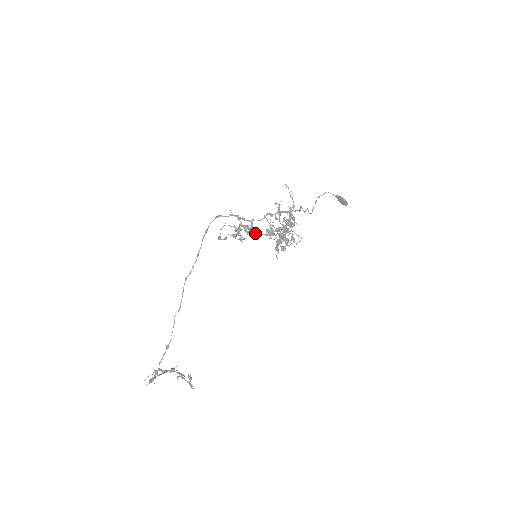
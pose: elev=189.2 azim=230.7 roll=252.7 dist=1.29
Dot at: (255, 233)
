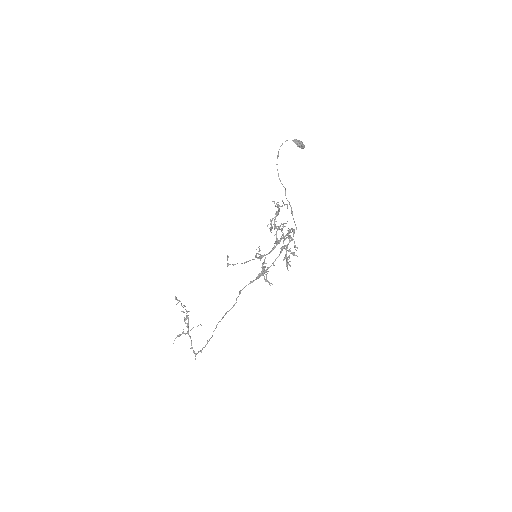
Dot at: occluded
